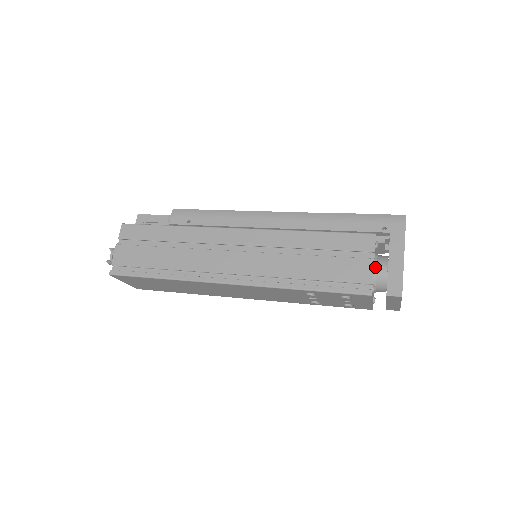
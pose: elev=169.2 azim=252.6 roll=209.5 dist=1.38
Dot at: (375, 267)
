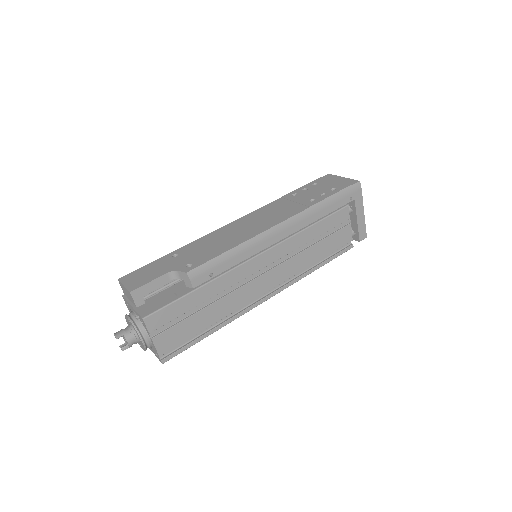
Dot at: occluded
